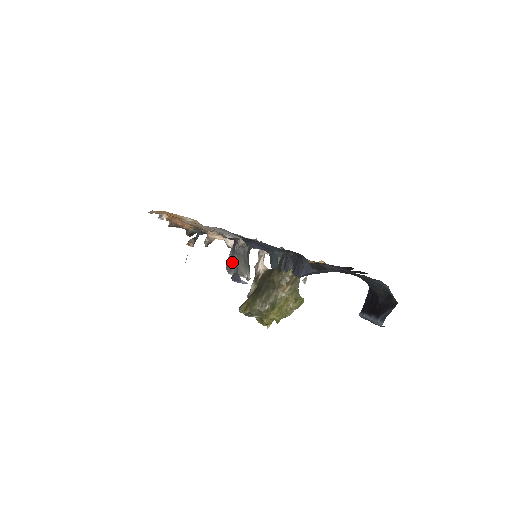
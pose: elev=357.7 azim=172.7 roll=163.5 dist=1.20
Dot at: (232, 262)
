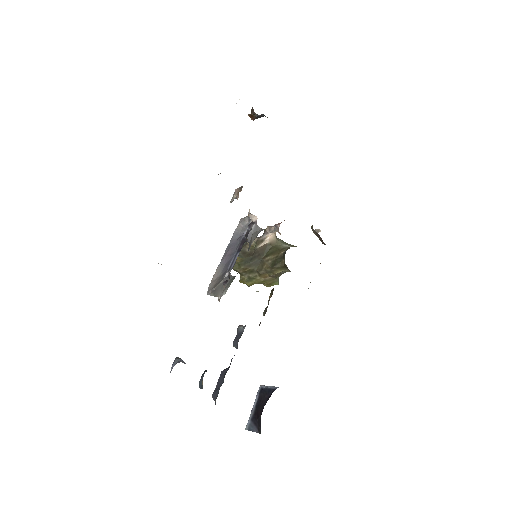
Dot at: (214, 288)
